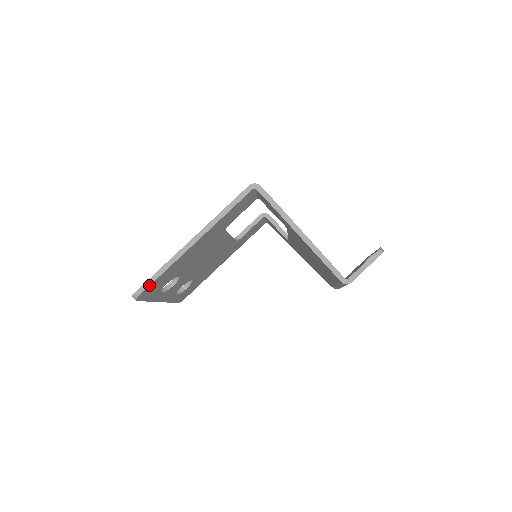
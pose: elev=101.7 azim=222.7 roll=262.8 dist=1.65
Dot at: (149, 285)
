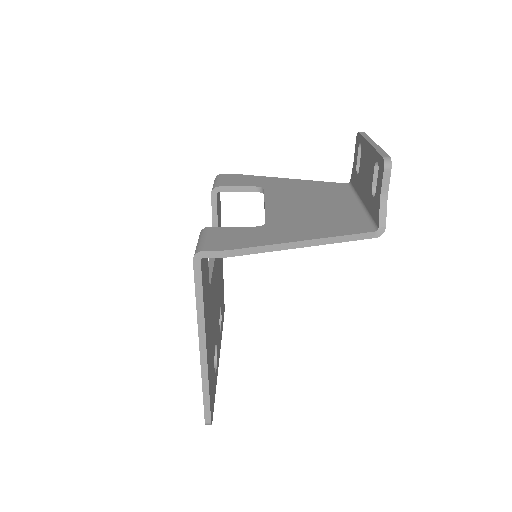
Dot at: (209, 410)
